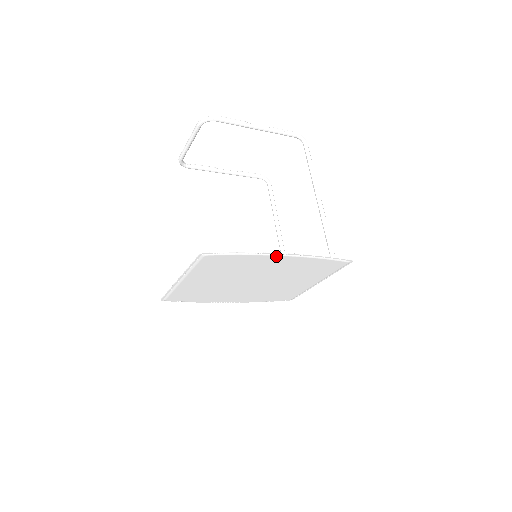
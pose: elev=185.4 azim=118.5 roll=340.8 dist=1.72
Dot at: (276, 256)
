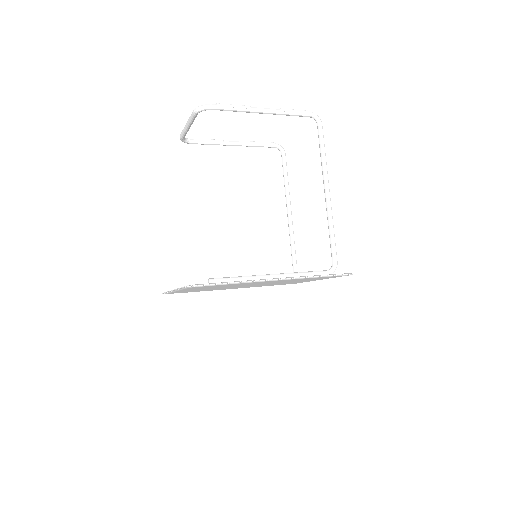
Dot at: (267, 281)
